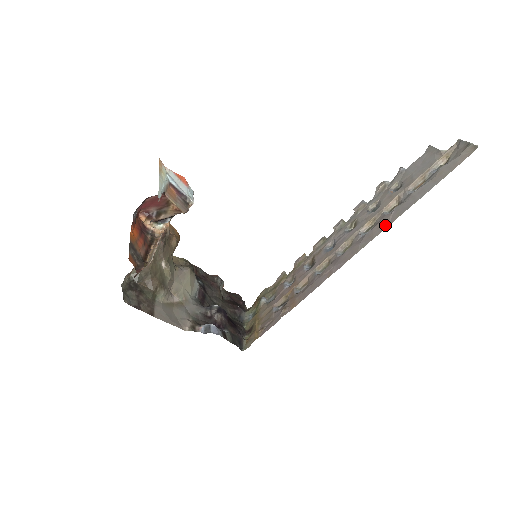
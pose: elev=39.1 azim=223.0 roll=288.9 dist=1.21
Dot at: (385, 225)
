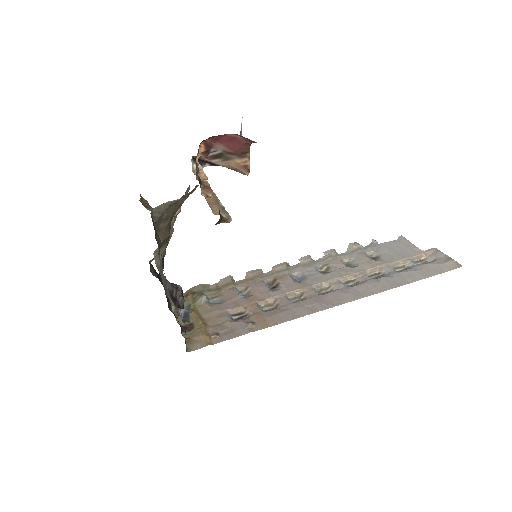
Dot at: (377, 289)
